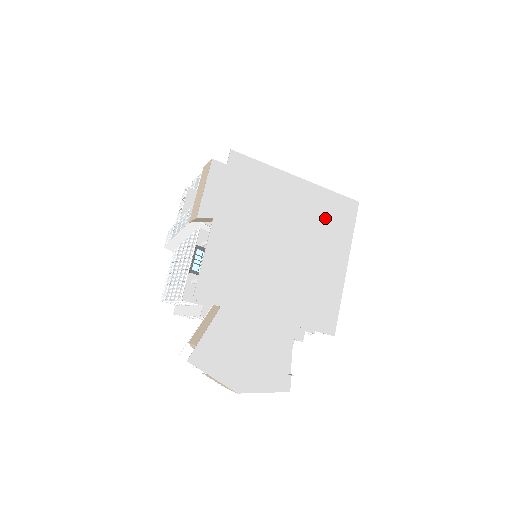
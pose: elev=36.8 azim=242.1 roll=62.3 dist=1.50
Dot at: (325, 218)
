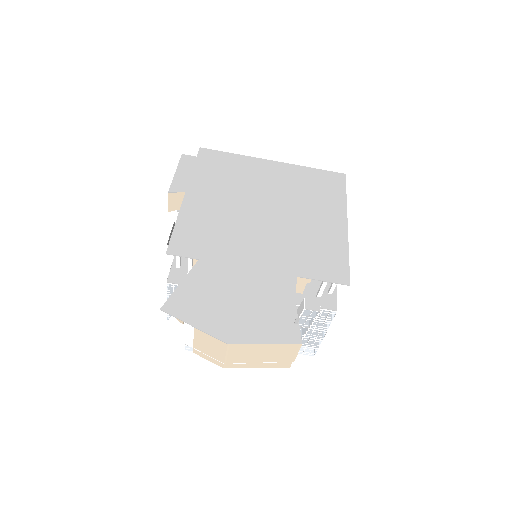
Dot at: (309, 187)
